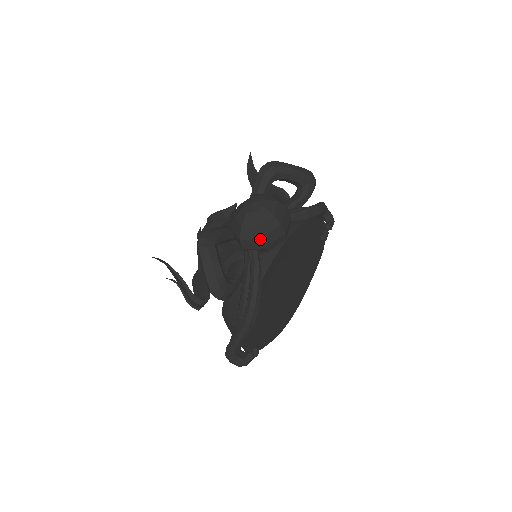
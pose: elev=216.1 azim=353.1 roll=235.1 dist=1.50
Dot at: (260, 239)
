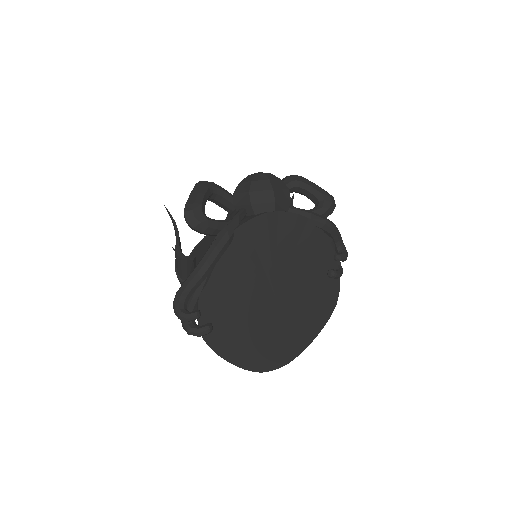
Dot at: (249, 192)
